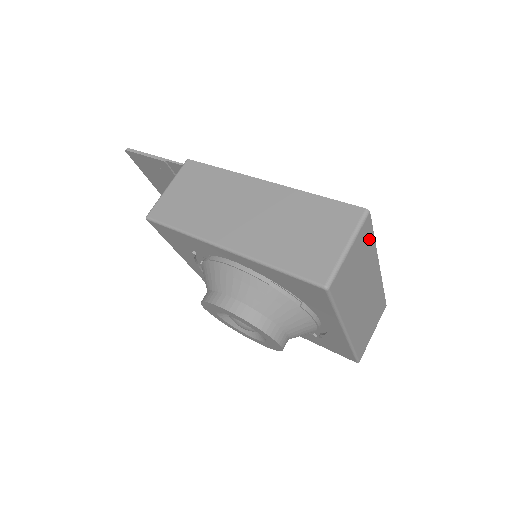
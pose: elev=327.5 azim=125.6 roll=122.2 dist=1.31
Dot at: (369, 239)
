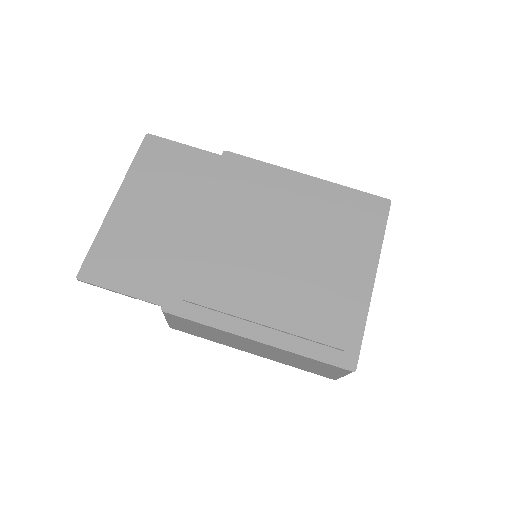
Dot at: occluded
